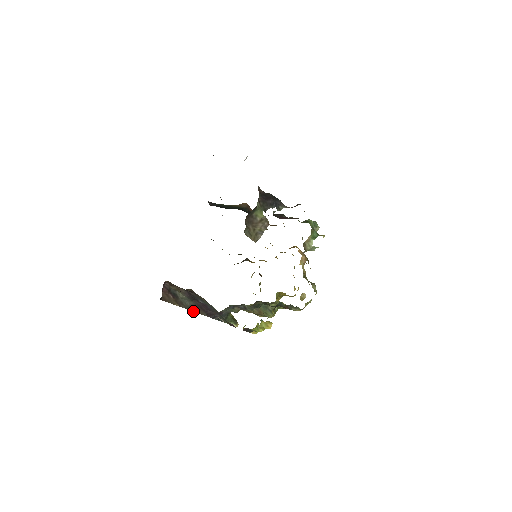
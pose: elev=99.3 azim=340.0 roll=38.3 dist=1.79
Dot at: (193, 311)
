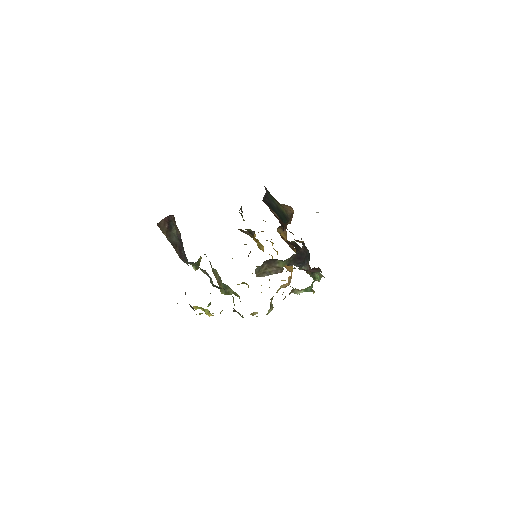
Dot at: (173, 246)
